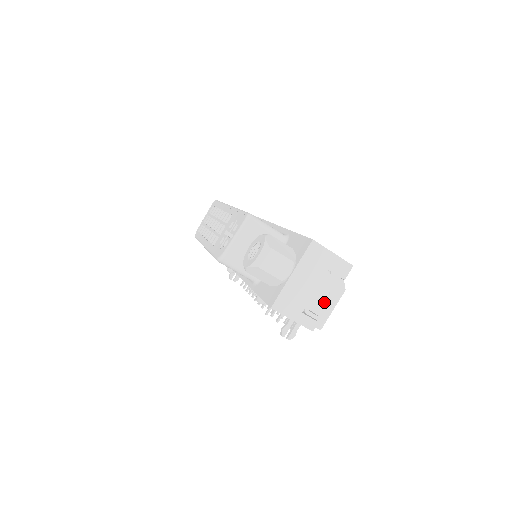
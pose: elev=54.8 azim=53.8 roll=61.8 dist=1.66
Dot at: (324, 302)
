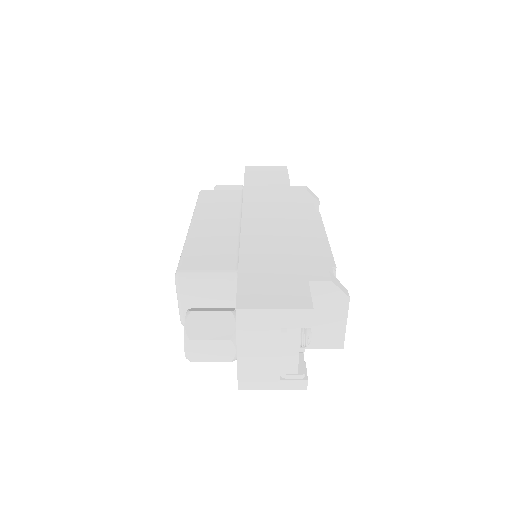
Dot at: (328, 322)
